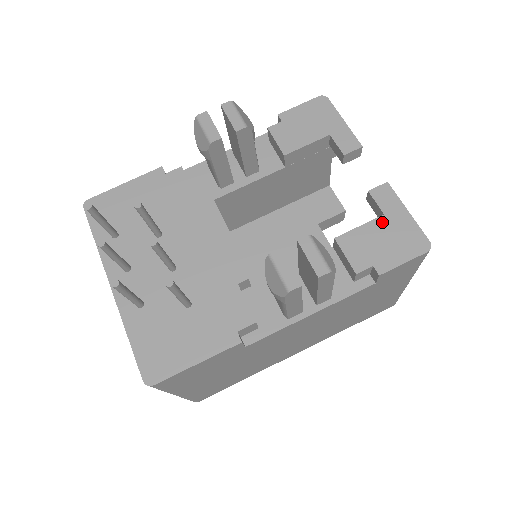
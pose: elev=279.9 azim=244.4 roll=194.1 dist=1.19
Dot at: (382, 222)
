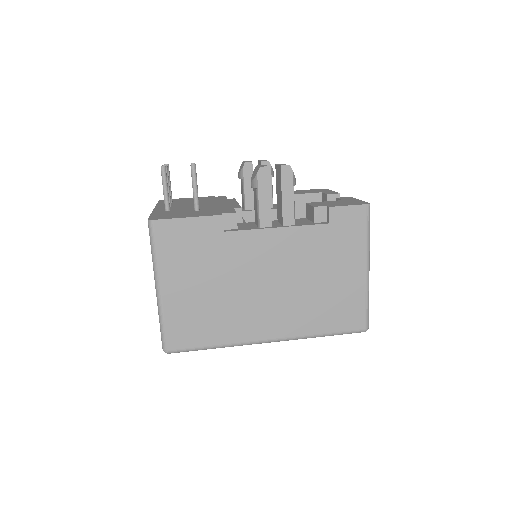
Dot at: (340, 201)
